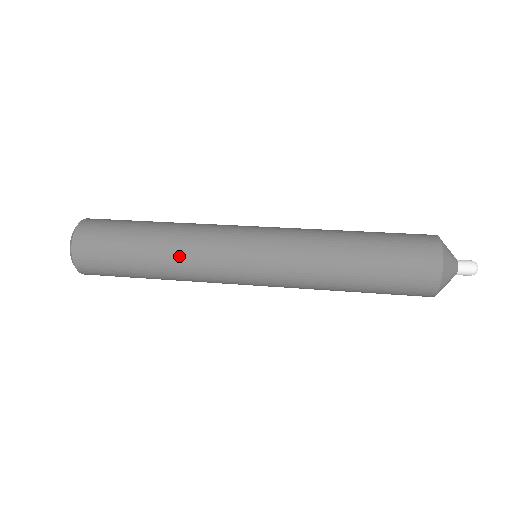
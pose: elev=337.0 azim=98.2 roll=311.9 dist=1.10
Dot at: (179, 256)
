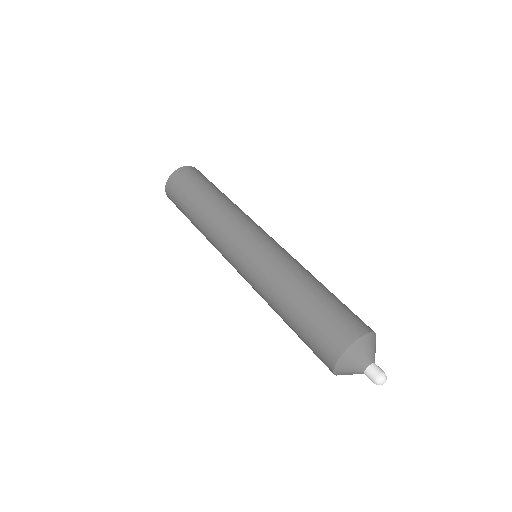
Dot at: (207, 225)
